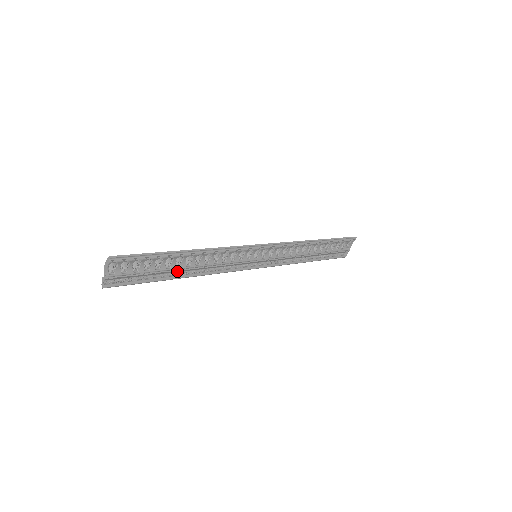
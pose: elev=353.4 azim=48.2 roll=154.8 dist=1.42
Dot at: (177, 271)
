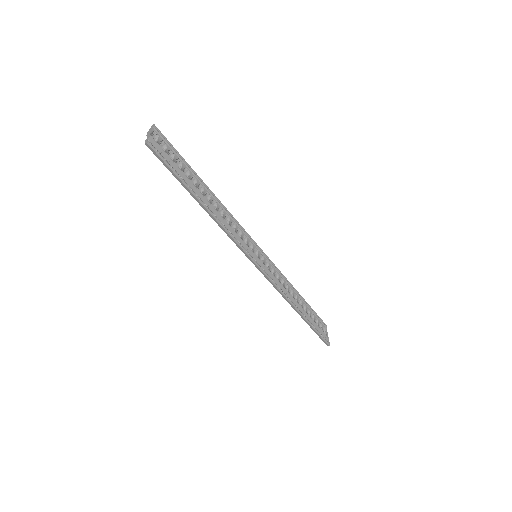
Dot at: (200, 197)
